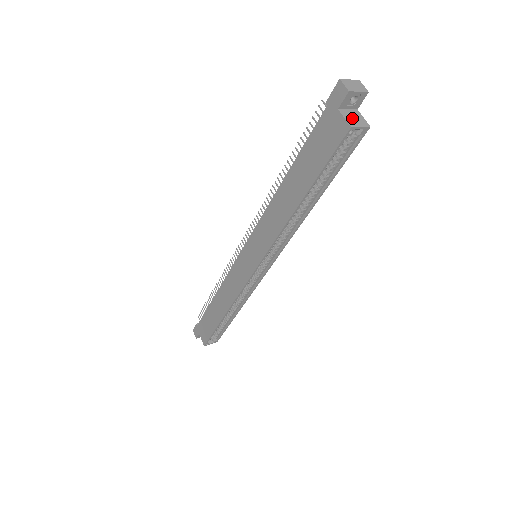
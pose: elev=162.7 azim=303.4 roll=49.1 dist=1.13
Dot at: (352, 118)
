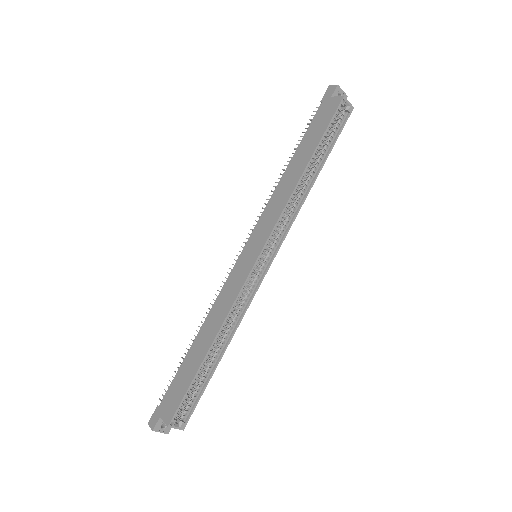
Dot at: occluded
